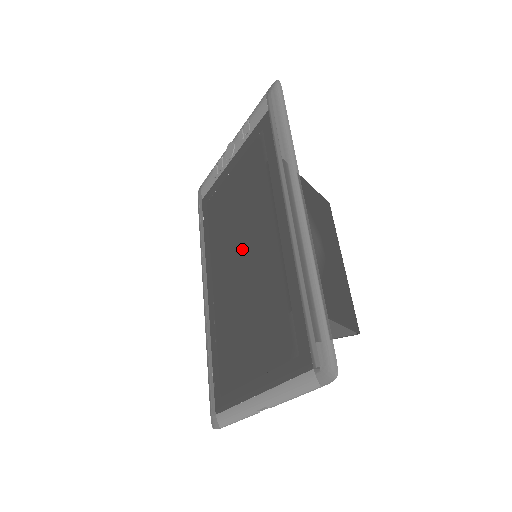
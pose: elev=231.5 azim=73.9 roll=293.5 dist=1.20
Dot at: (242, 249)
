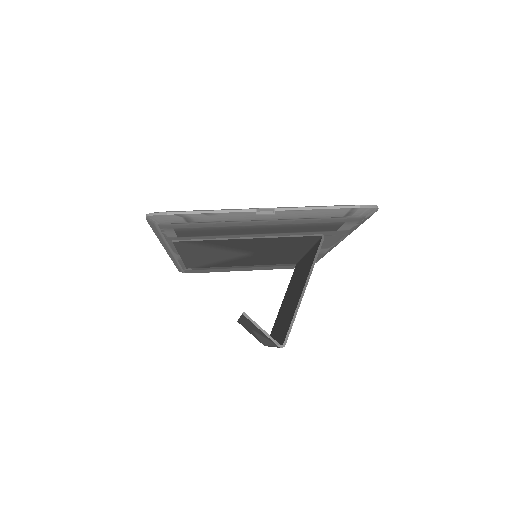
Dot at: occluded
